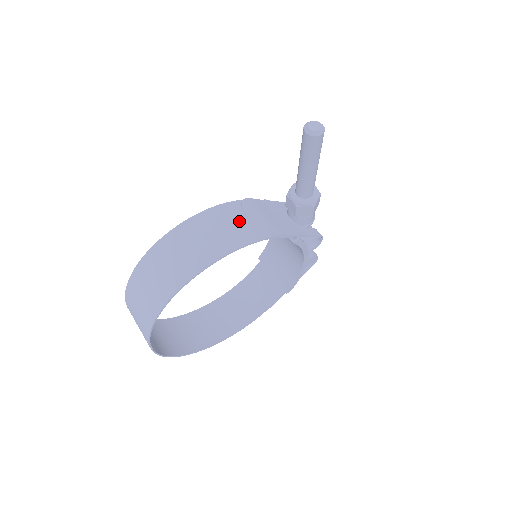
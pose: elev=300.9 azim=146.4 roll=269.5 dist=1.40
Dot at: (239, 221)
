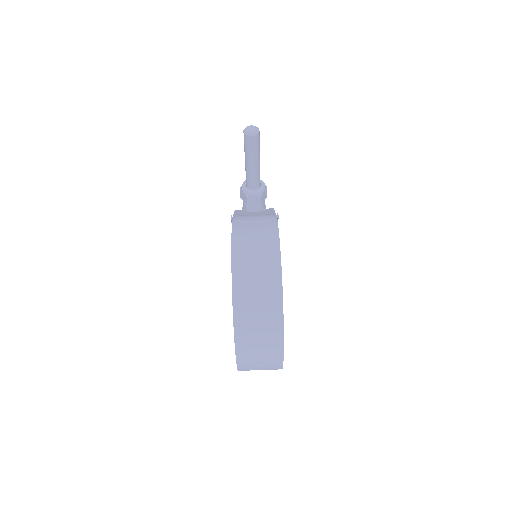
Dot at: (254, 227)
